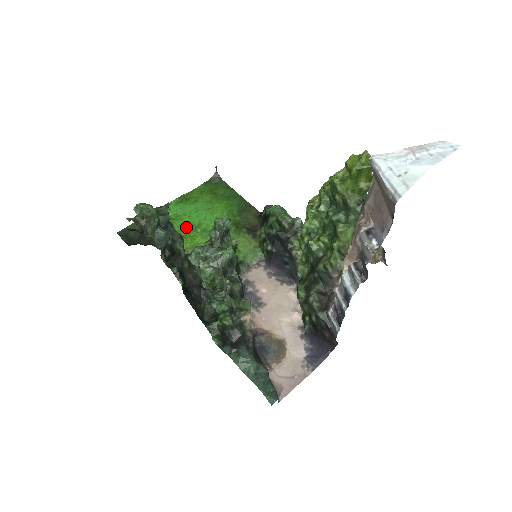
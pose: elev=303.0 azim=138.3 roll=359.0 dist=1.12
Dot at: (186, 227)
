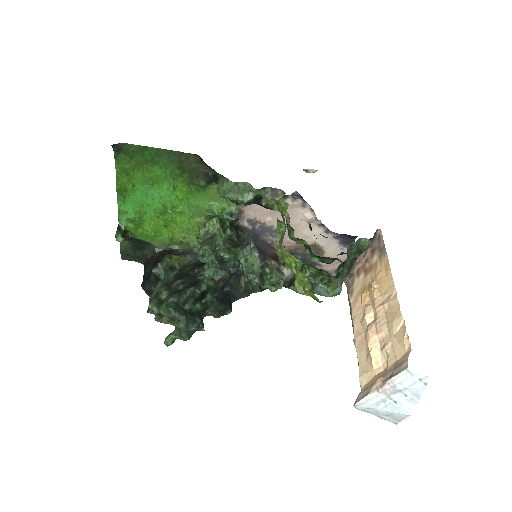
Dot at: (157, 216)
